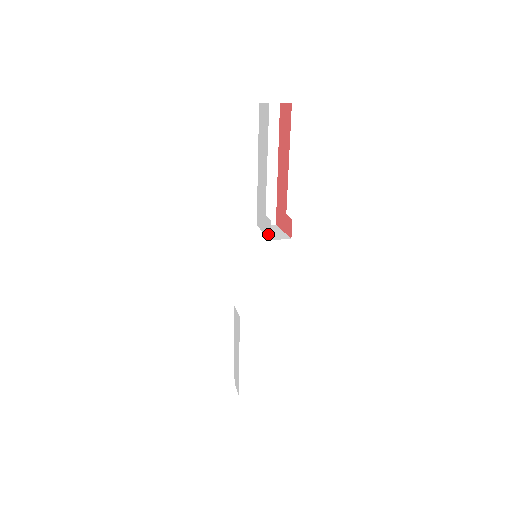
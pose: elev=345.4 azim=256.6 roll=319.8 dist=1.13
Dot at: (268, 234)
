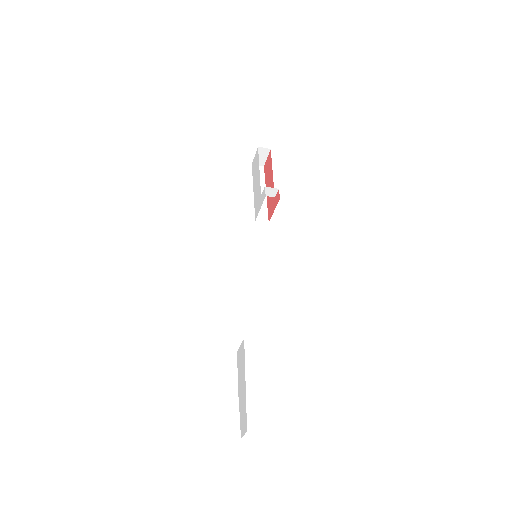
Dot at: (264, 197)
